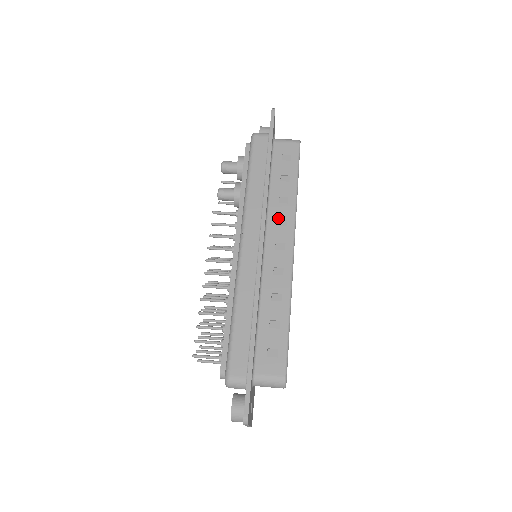
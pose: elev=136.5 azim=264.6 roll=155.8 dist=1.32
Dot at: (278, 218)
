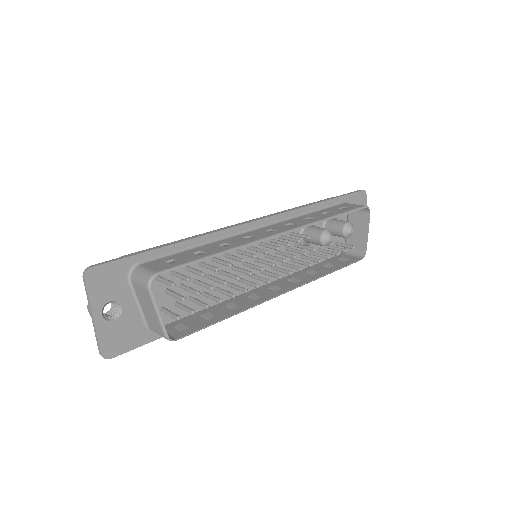
Dot at: (292, 222)
